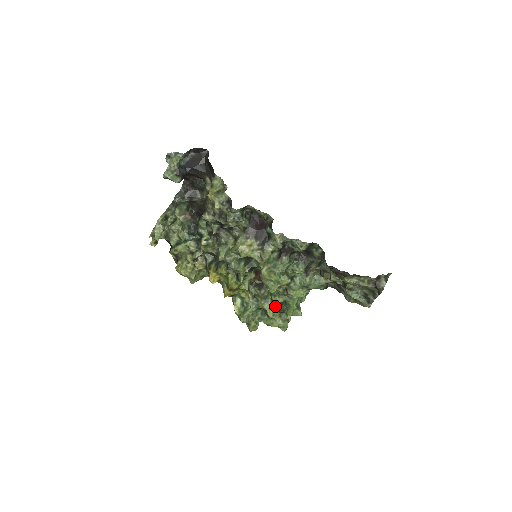
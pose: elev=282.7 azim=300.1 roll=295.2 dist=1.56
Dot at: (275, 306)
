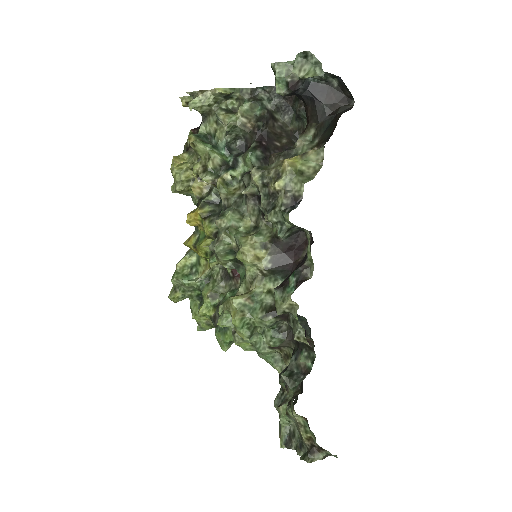
Dot at: (214, 312)
